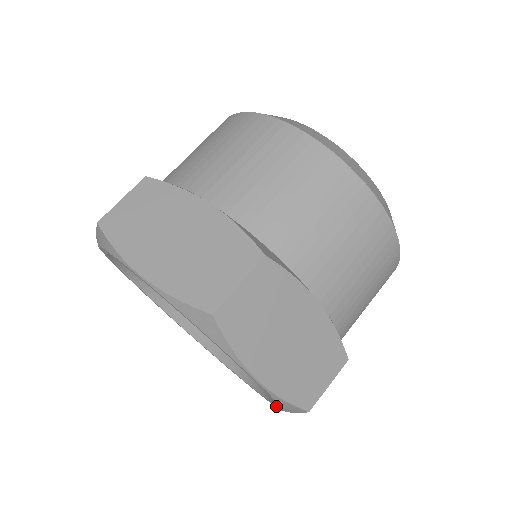
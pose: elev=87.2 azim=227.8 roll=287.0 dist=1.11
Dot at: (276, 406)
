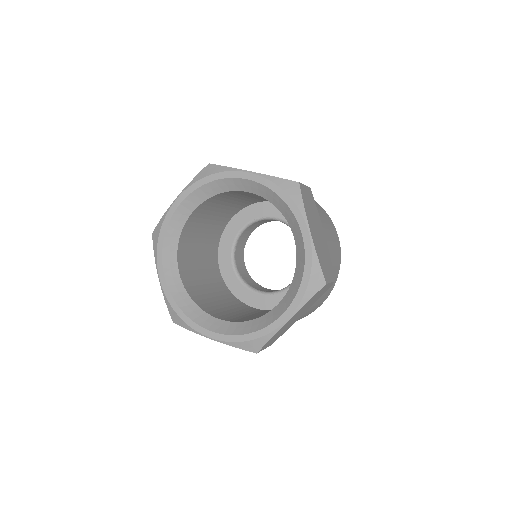
Dot at: (287, 314)
